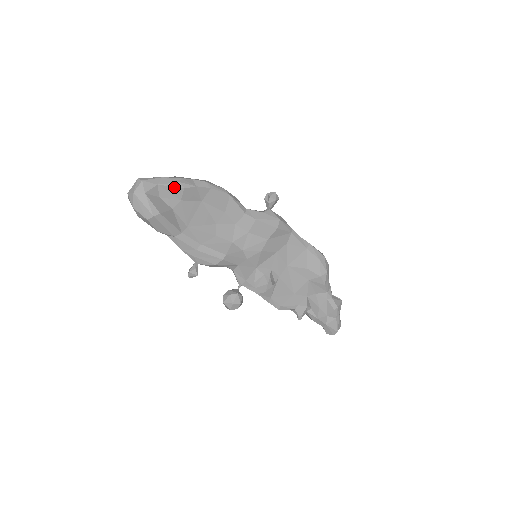
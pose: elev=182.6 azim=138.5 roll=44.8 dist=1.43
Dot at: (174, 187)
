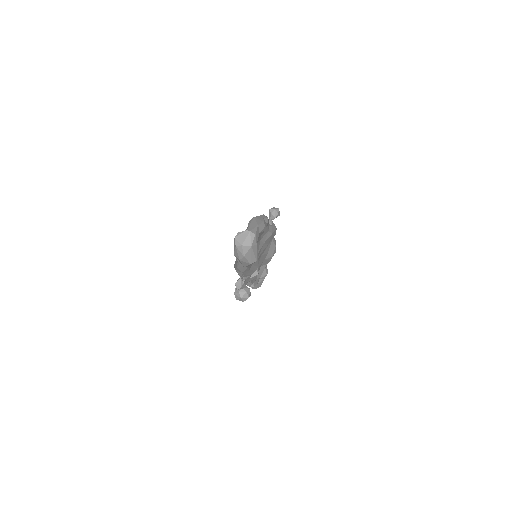
Dot at: (263, 231)
